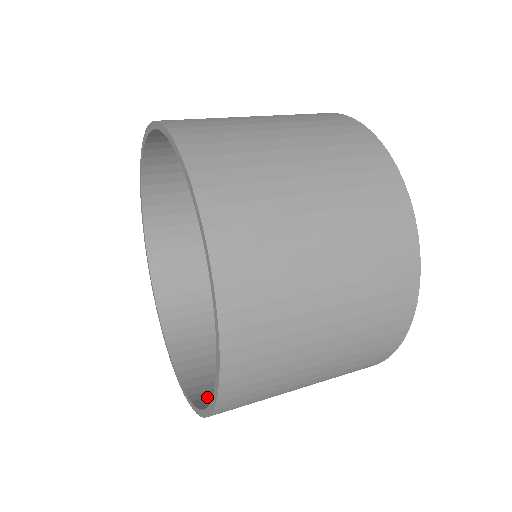
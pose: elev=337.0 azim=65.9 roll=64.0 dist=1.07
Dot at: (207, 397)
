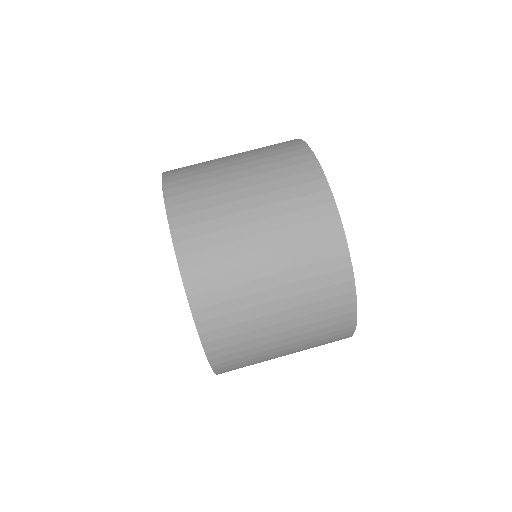
Dot at: occluded
